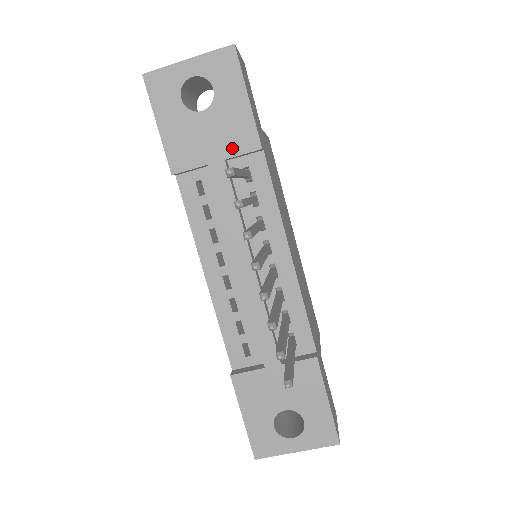
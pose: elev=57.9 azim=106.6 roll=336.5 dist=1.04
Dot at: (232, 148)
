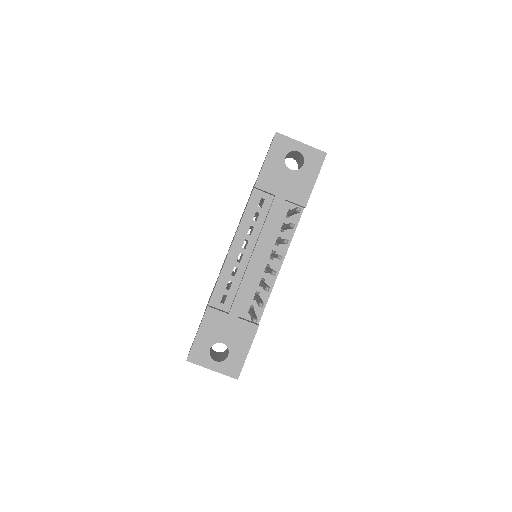
Dot at: (292, 197)
